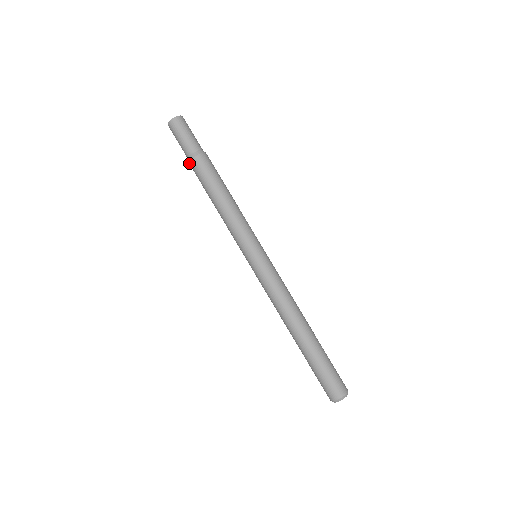
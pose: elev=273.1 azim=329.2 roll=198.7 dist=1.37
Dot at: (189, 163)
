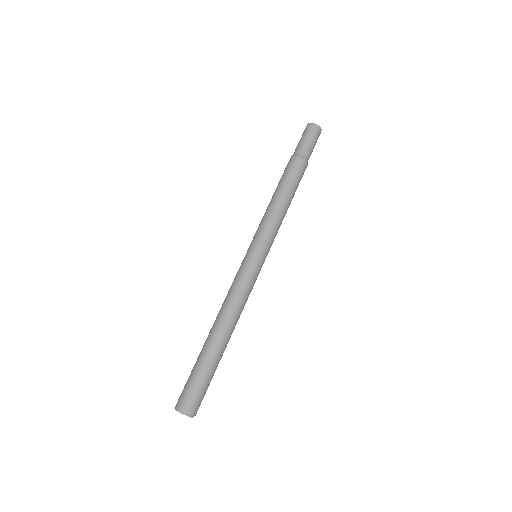
Dot at: (296, 156)
